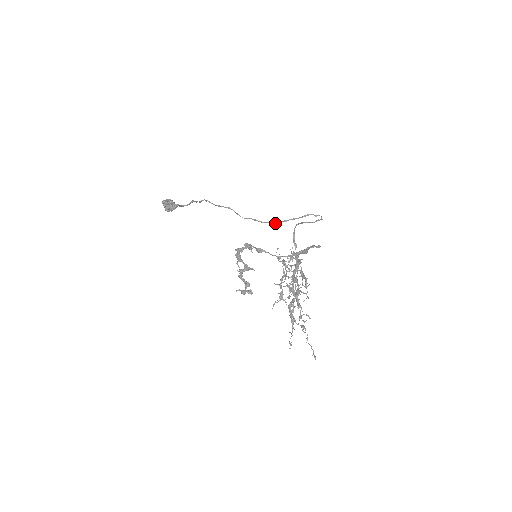
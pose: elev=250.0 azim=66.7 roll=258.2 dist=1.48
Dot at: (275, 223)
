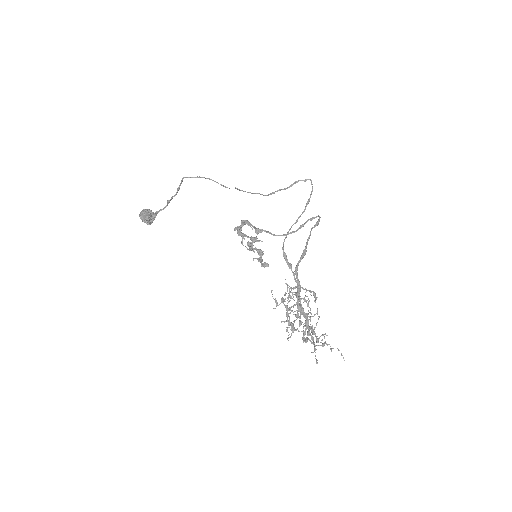
Dot at: (264, 195)
